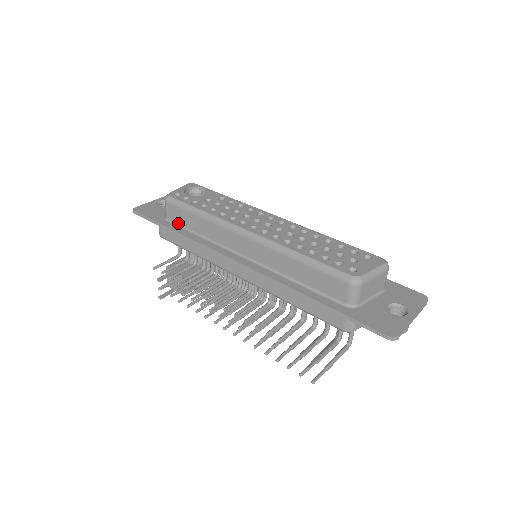
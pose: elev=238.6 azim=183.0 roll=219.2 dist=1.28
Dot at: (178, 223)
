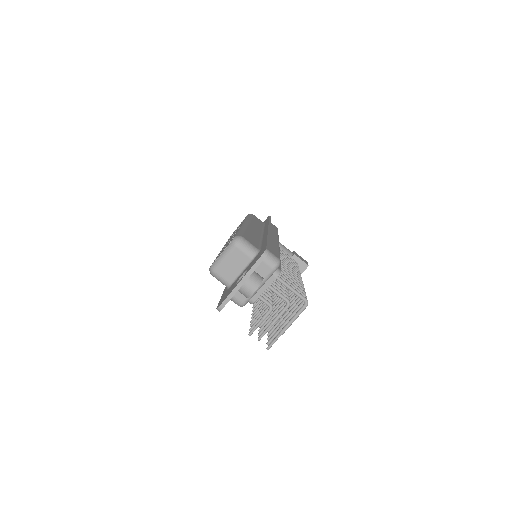
Dot at: occluded
